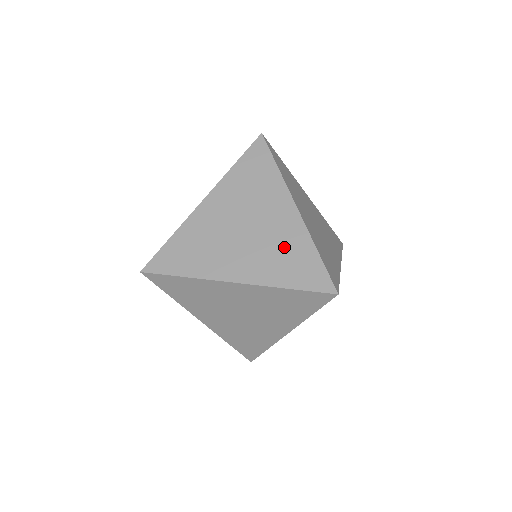
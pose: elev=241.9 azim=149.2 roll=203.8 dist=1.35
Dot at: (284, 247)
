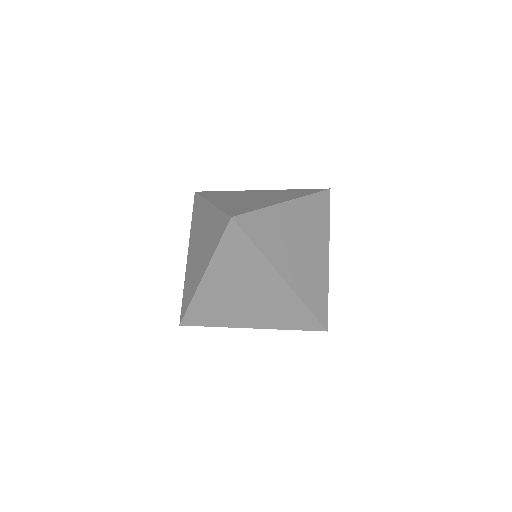
Dot at: (251, 204)
